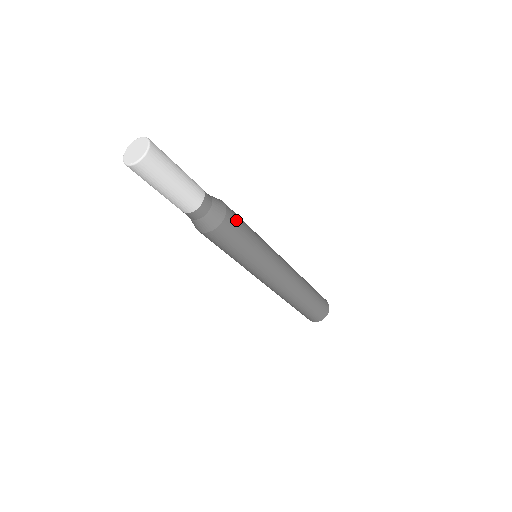
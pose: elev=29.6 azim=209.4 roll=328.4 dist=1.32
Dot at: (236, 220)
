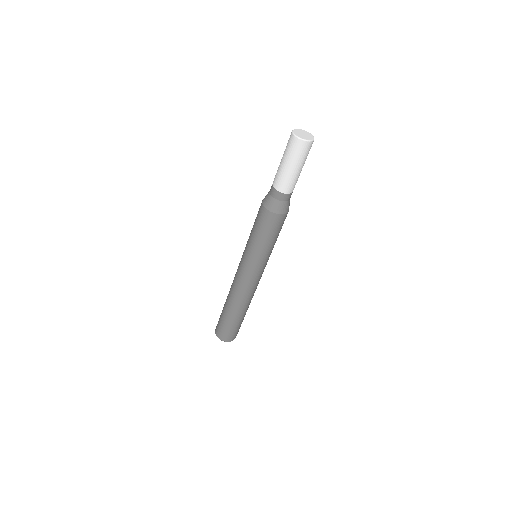
Dot at: occluded
